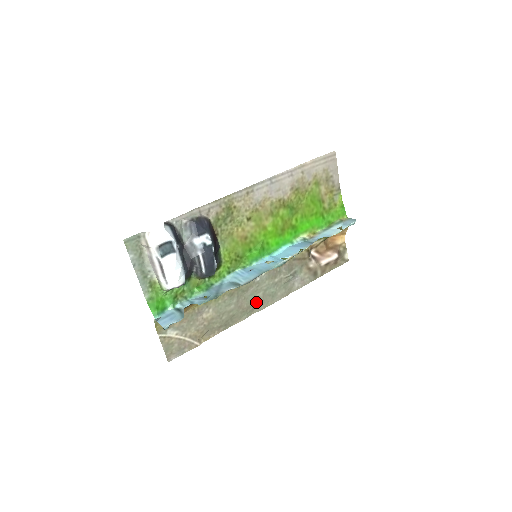
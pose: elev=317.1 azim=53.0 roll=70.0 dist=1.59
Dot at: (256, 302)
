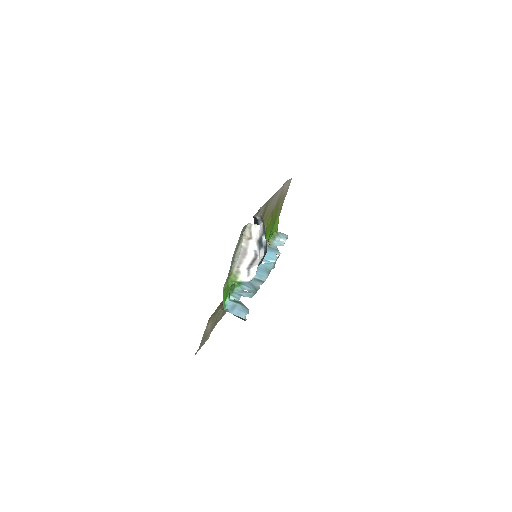
Dot at: occluded
